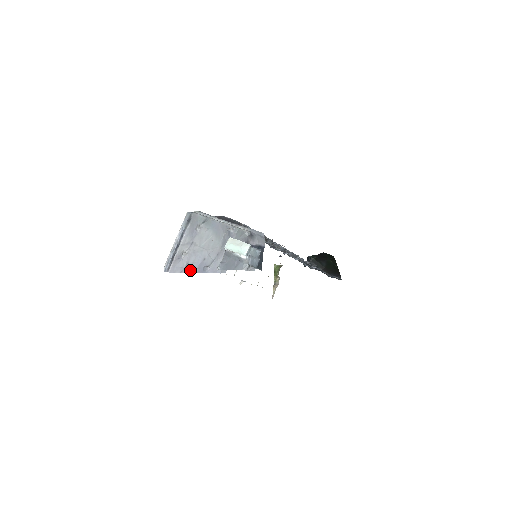
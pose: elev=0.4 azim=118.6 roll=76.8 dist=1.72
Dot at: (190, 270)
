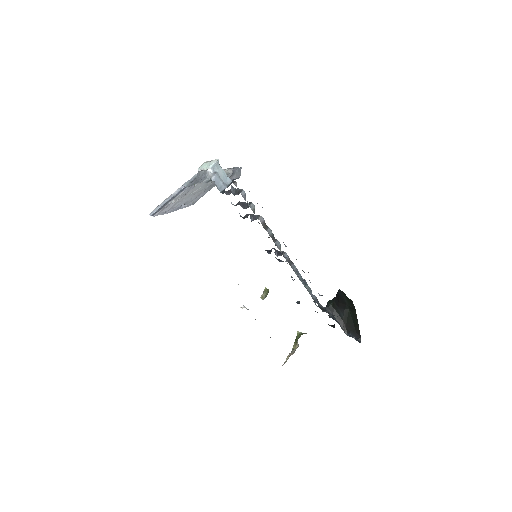
Dot at: (170, 211)
